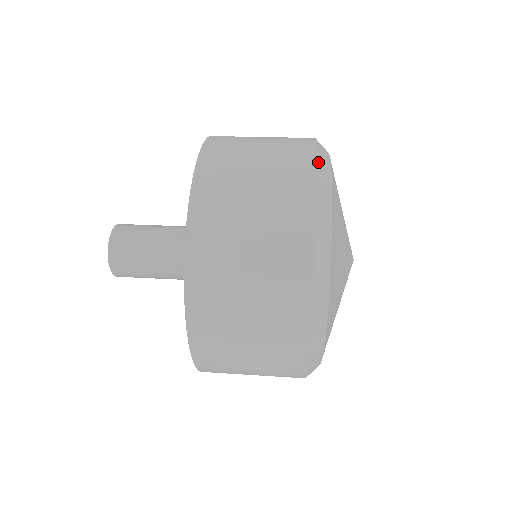
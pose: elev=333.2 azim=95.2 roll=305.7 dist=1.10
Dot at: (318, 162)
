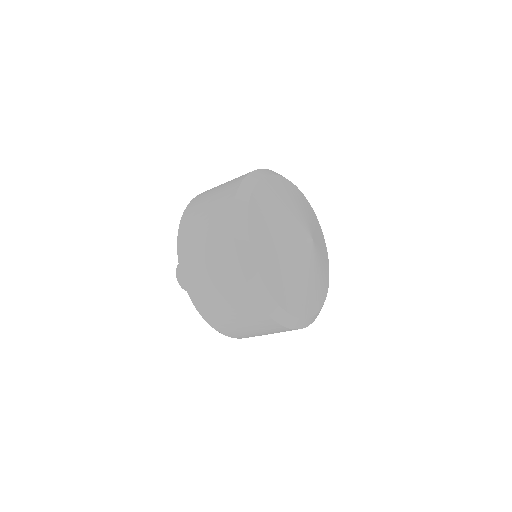
Dot at: occluded
